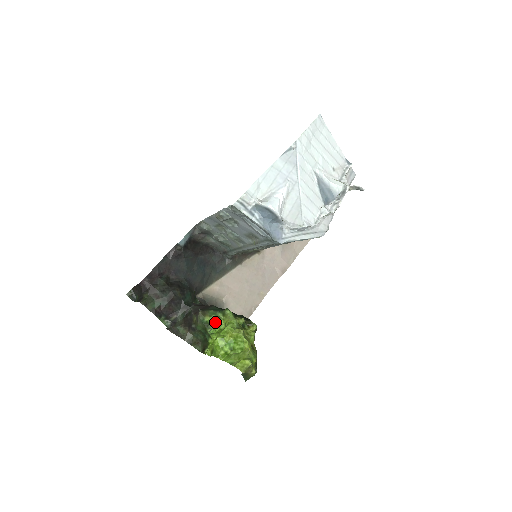
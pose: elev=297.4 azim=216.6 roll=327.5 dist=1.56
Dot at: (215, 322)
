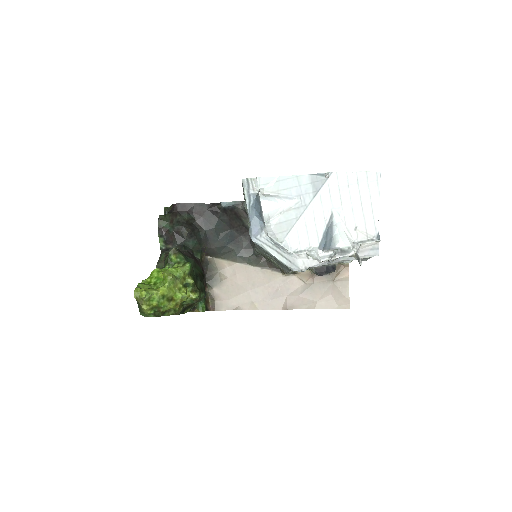
Dot at: occluded
